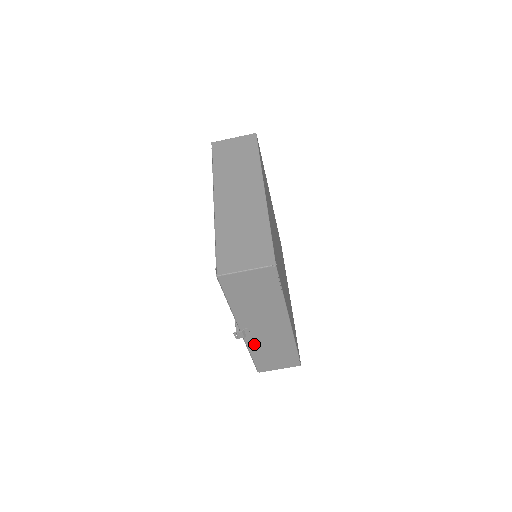
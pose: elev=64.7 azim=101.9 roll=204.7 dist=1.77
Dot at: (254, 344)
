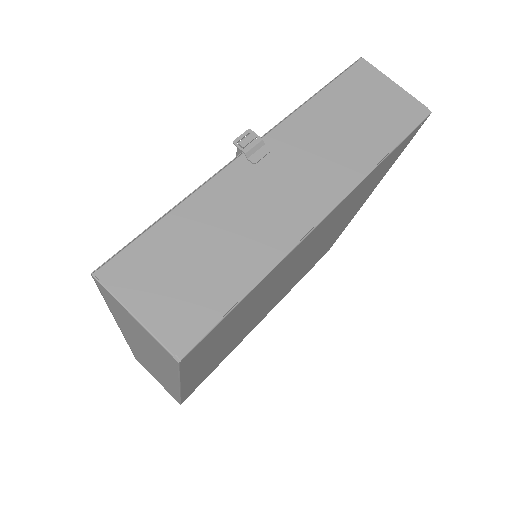
Dot at: (222, 191)
